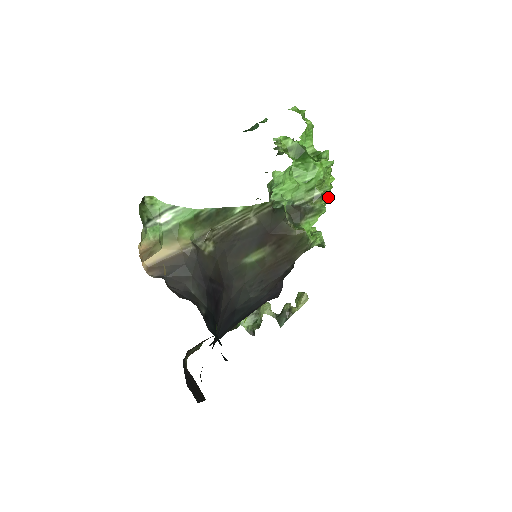
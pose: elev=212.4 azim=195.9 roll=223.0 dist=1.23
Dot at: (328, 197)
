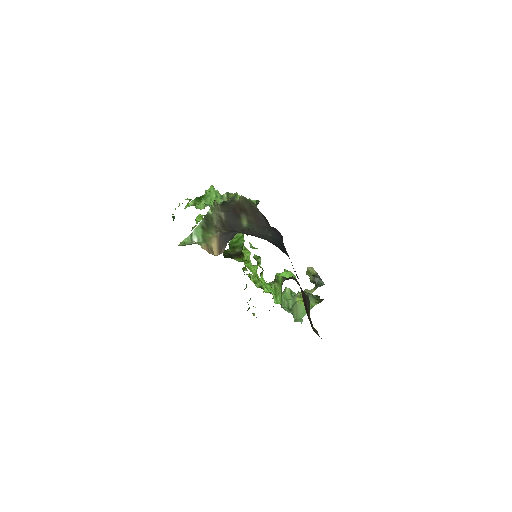
Dot at: occluded
